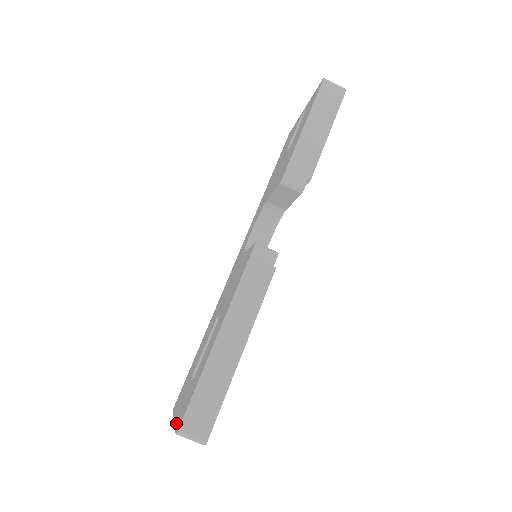
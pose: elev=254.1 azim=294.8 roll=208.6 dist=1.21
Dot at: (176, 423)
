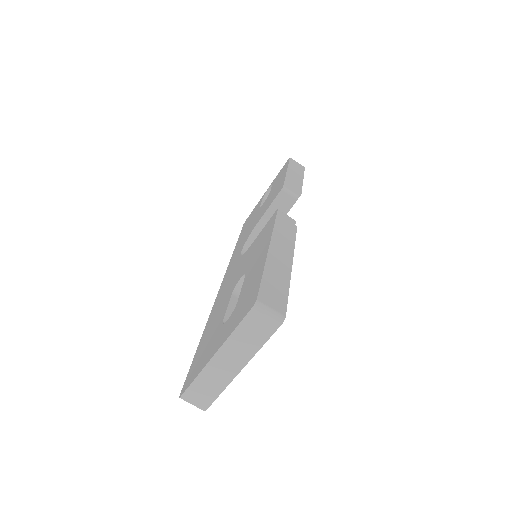
Dot at: (233, 328)
